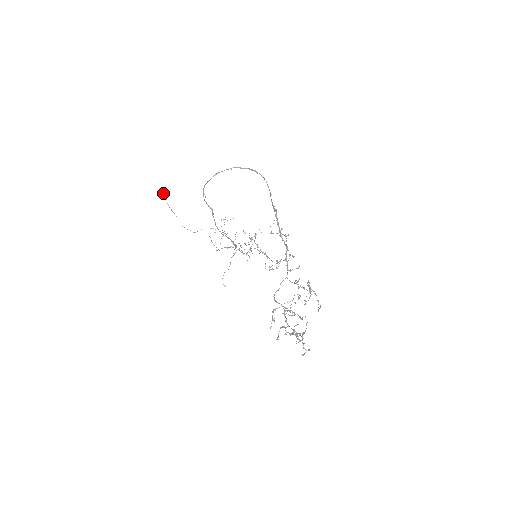
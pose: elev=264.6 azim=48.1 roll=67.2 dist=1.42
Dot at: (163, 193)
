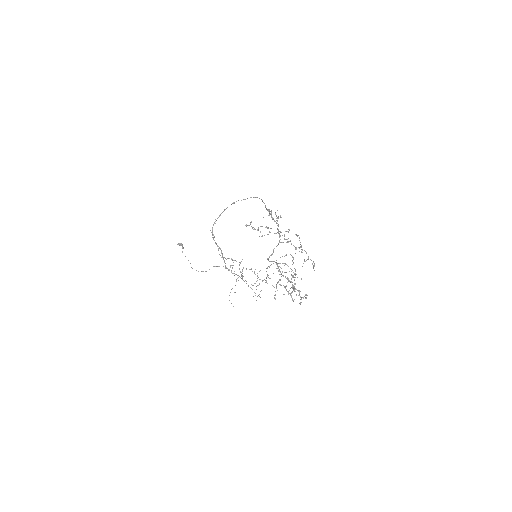
Dot at: (179, 245)
